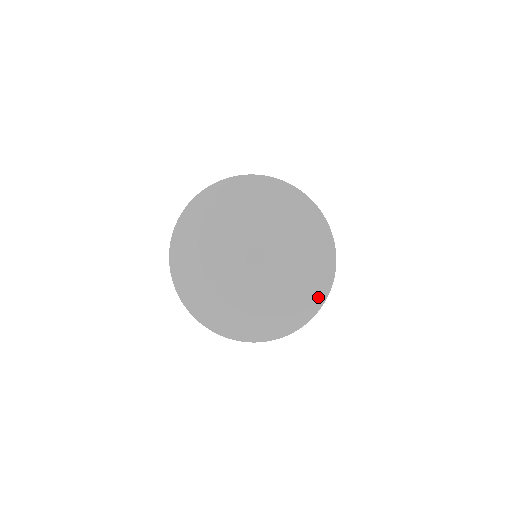
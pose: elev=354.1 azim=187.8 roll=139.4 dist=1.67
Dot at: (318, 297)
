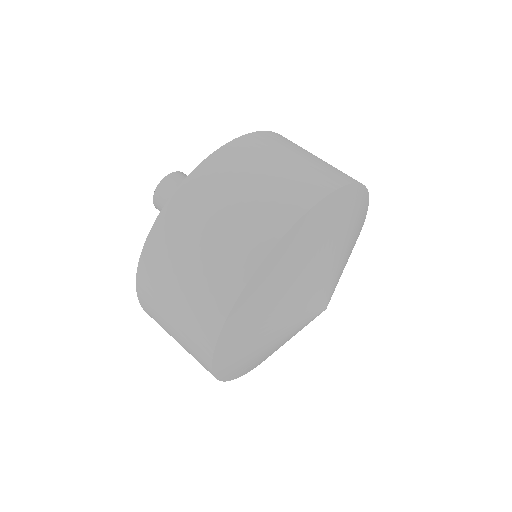
Dot at: occluded
